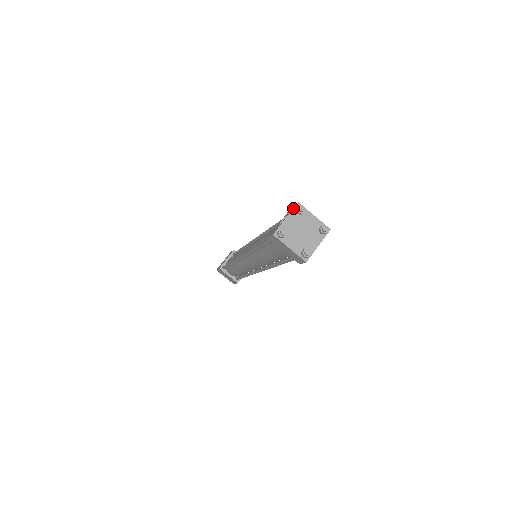
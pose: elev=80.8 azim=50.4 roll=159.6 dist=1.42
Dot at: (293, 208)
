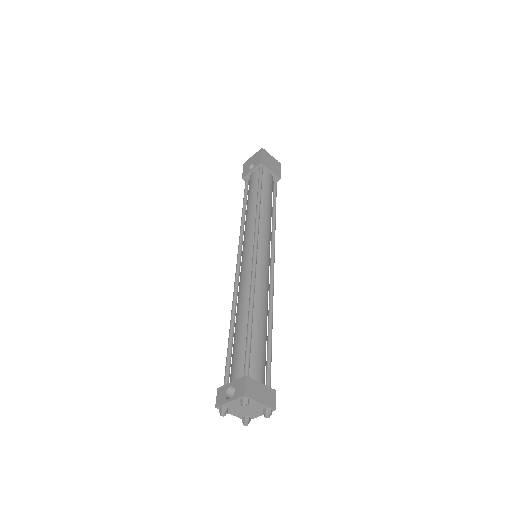
Dot at: (238, 398)
